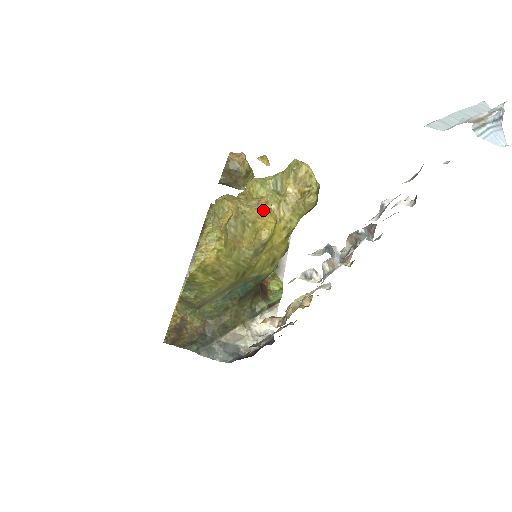
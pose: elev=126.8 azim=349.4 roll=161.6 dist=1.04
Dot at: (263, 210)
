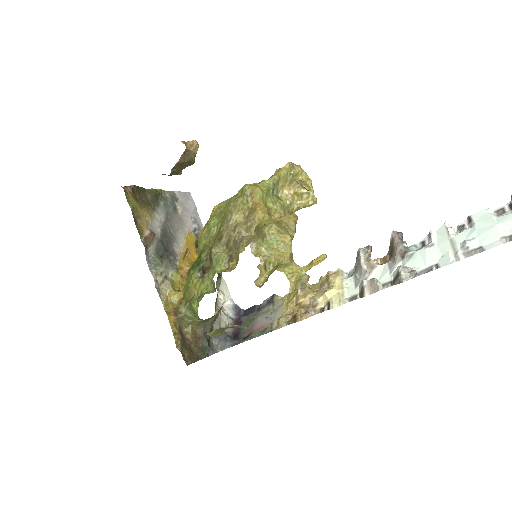
Dot at: (295, 227)
